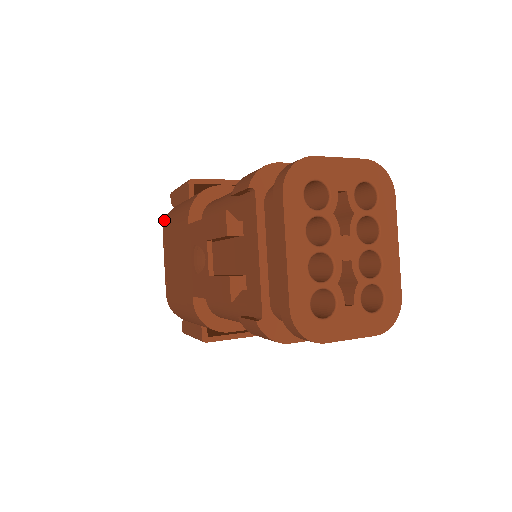
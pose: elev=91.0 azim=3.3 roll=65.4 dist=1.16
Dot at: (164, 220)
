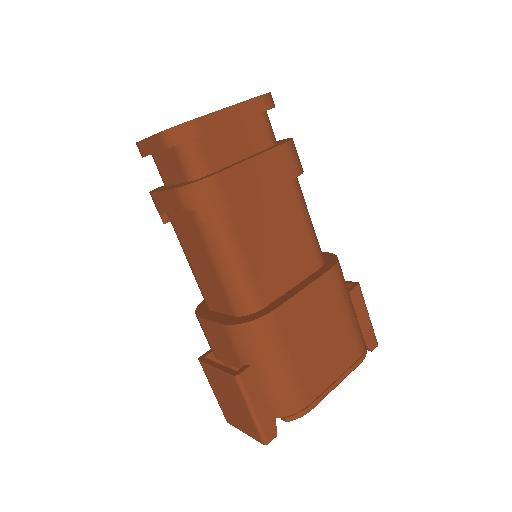
Dot at: occluded
